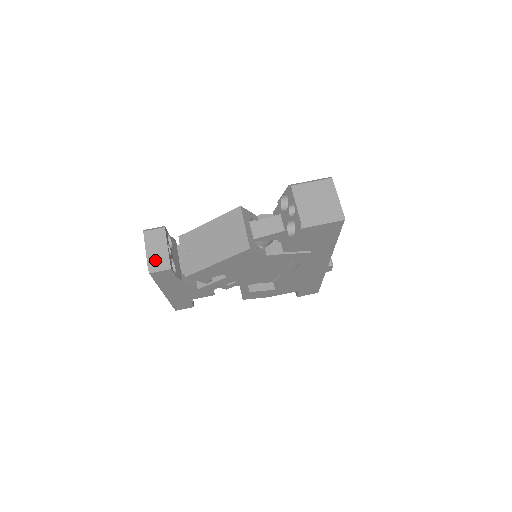
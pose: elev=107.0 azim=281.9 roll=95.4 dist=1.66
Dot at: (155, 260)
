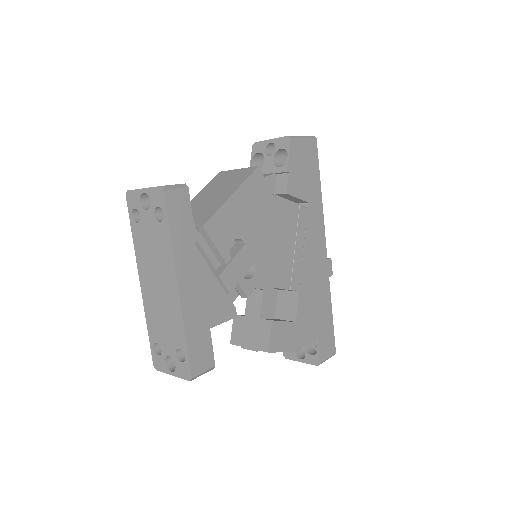
Dot at: occluded
